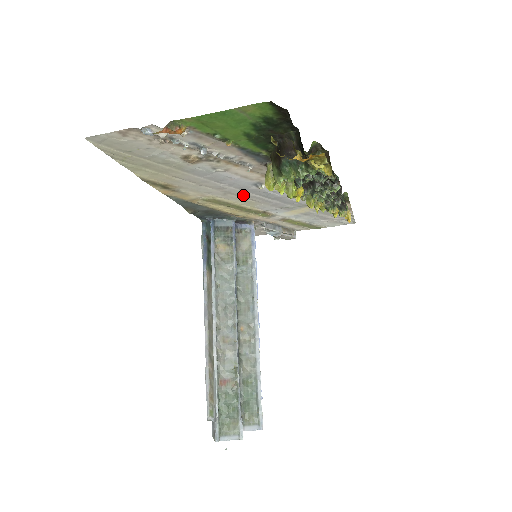
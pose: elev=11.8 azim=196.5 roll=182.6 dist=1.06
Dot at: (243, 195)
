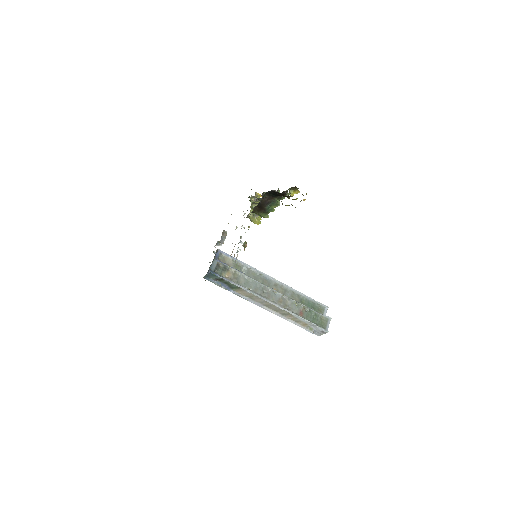
Dot at: occluded
